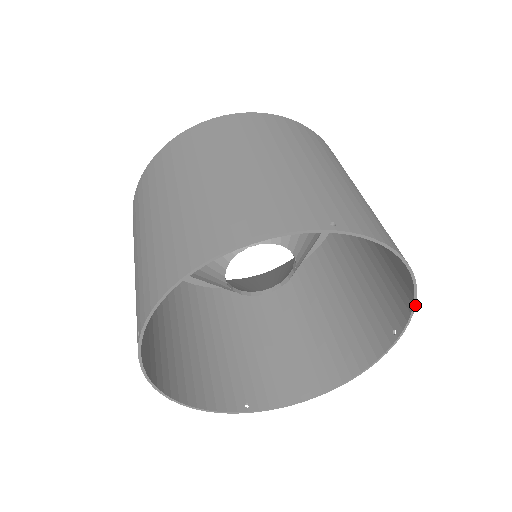
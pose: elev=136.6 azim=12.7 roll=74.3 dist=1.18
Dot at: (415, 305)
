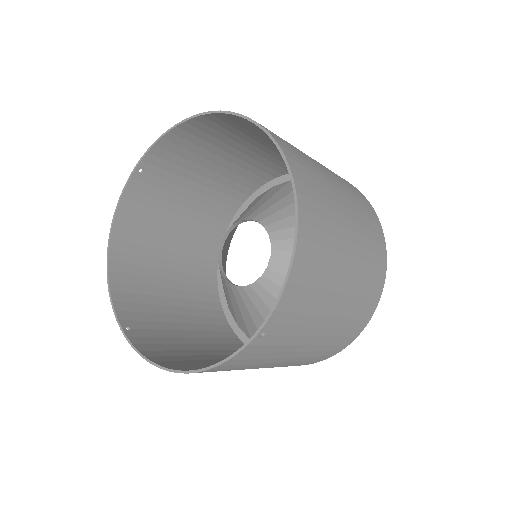
Dot at: (229, 112)
